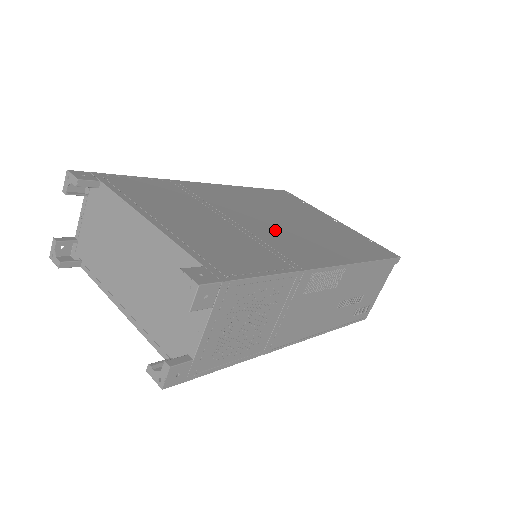
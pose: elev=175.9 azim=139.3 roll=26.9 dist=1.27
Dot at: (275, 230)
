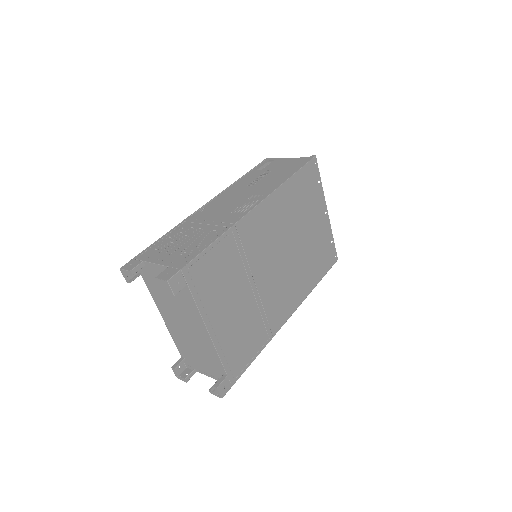
Dot at: (277, 281)
